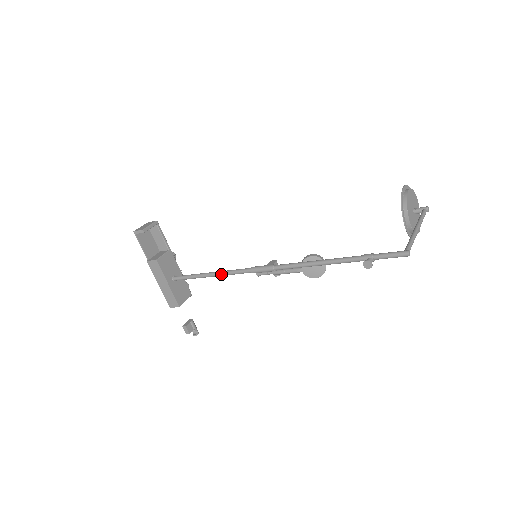
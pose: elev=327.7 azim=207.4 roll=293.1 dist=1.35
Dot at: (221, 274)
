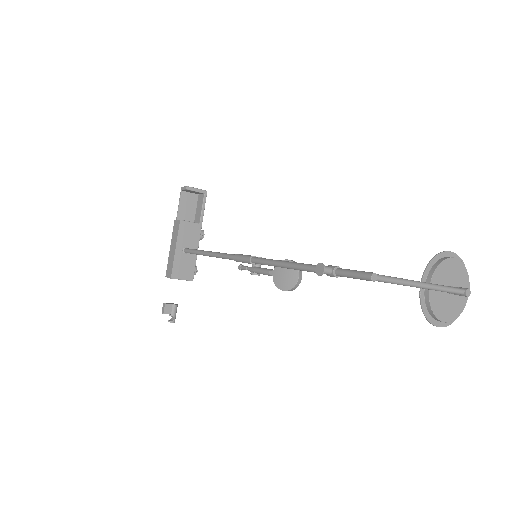
Dot at: (214, 254)
